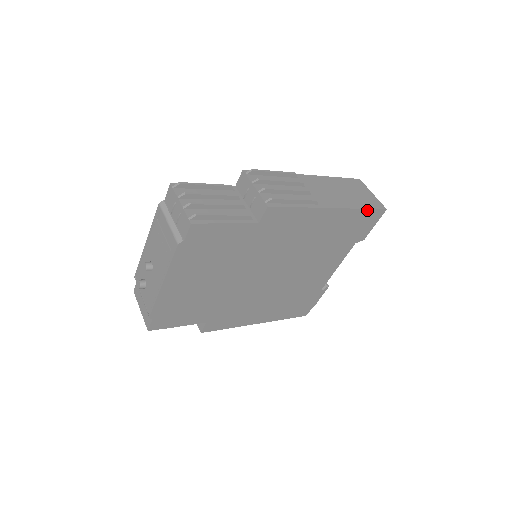
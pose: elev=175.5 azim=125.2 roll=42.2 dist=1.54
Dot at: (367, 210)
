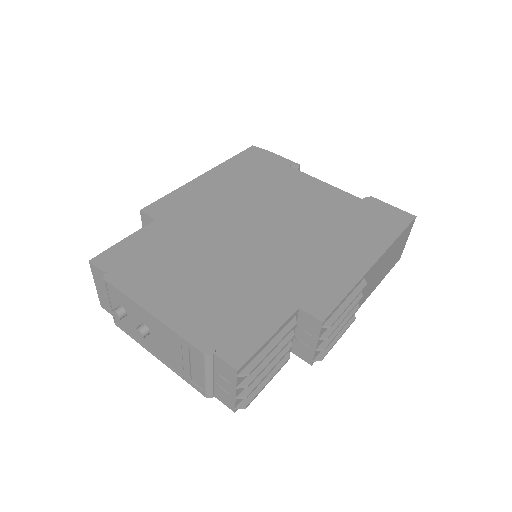
Dot at: occluded
